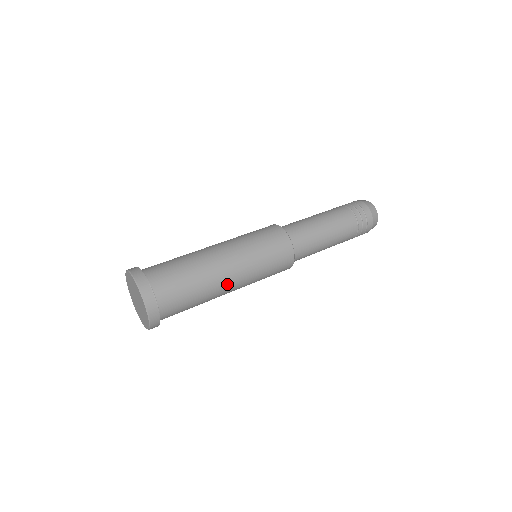
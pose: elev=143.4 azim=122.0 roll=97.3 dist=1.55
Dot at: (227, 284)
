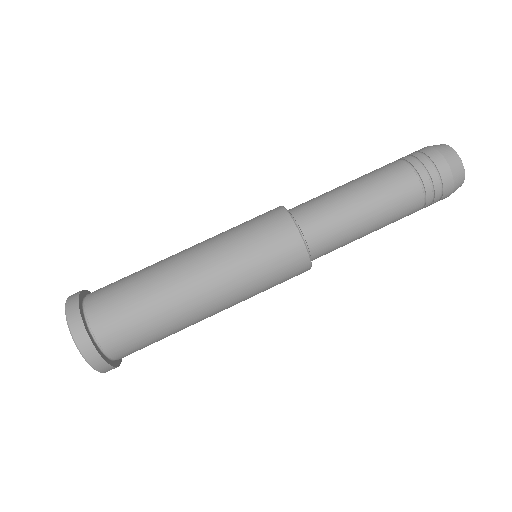
Dot at: occluded
